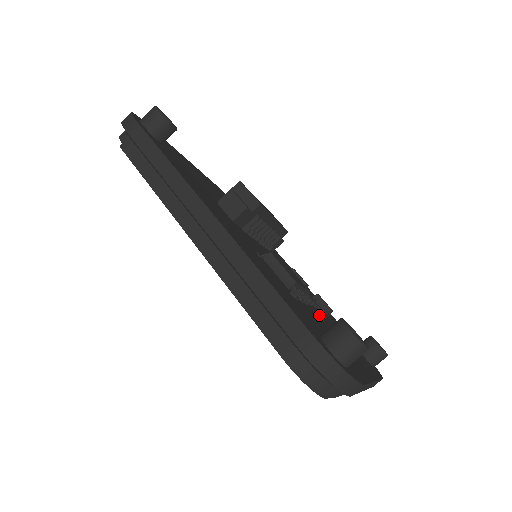
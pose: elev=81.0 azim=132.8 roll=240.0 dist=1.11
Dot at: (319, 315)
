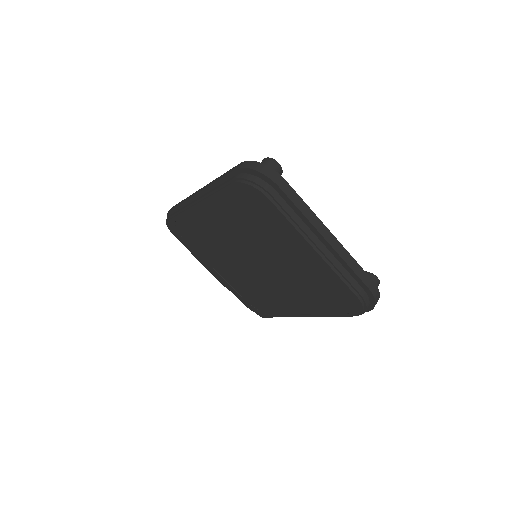
Dot at: occluded
